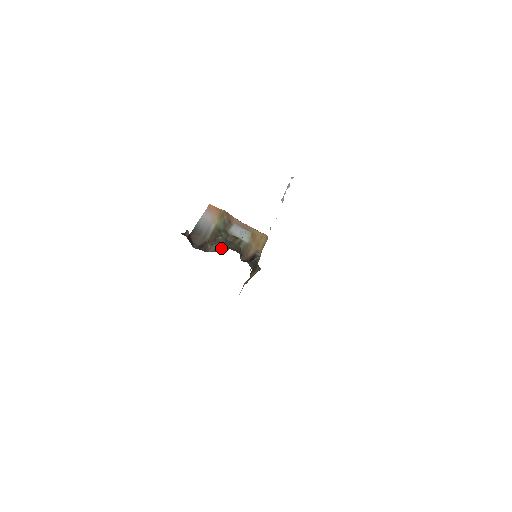
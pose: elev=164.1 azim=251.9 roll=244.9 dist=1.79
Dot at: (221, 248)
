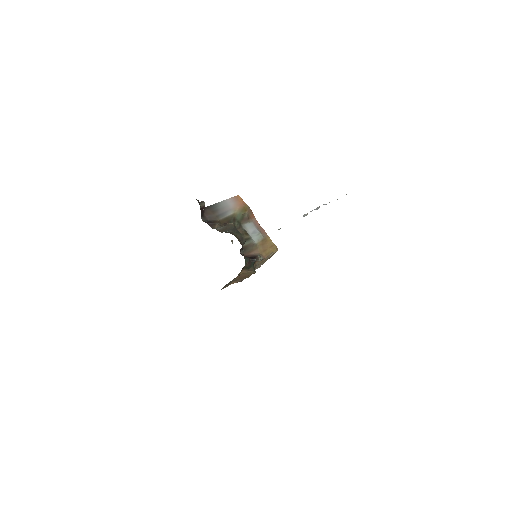
Dot at: (226, 231)
